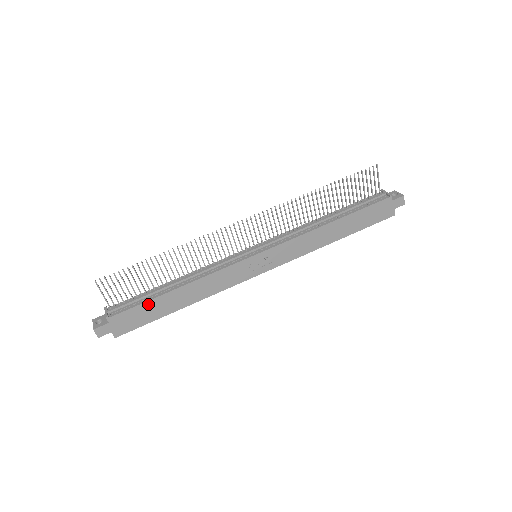
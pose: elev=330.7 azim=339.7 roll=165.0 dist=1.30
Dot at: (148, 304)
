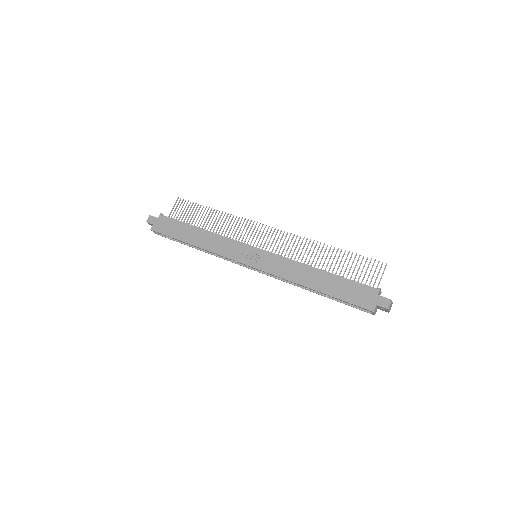
Dot at: (181, 225)
